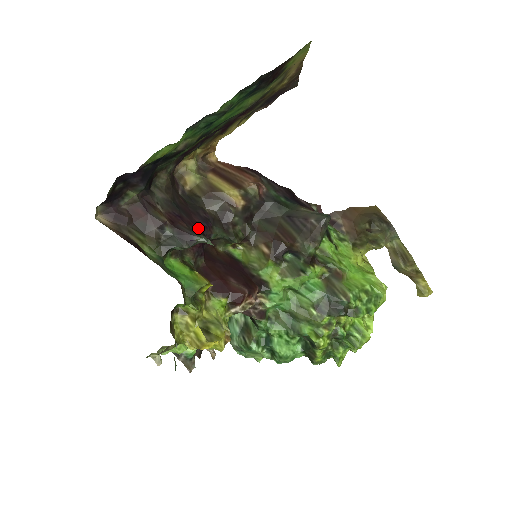
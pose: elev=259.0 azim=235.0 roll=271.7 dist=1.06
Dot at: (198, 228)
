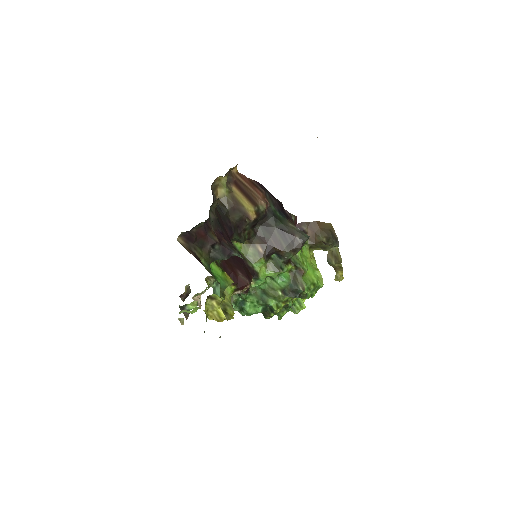
Dot at: (230, 241)
